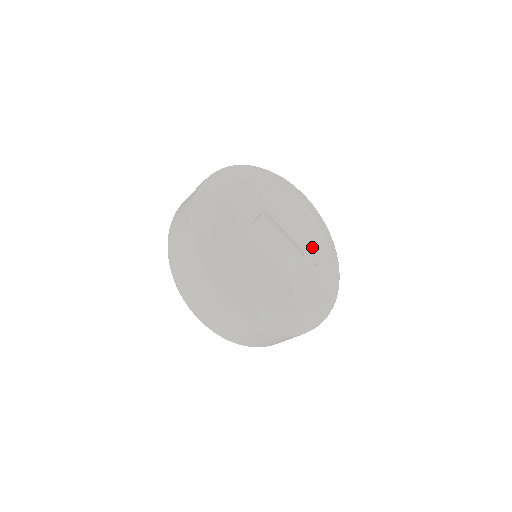
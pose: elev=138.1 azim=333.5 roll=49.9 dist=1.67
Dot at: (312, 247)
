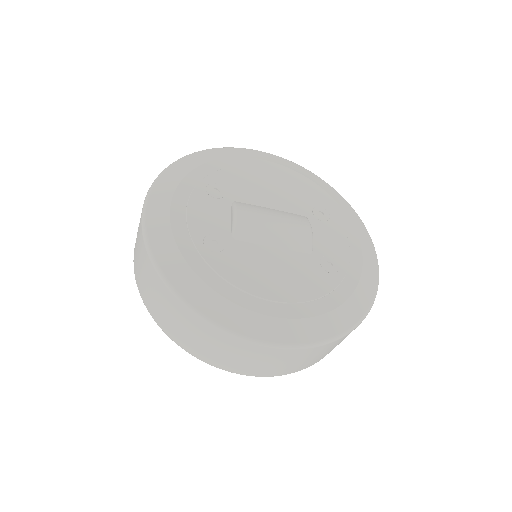
Dot at: (310, 204)
